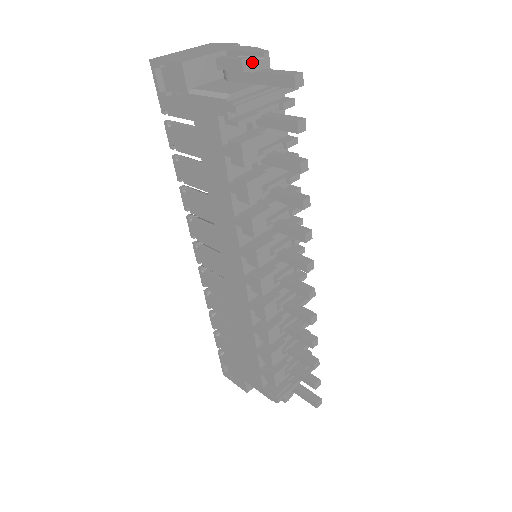
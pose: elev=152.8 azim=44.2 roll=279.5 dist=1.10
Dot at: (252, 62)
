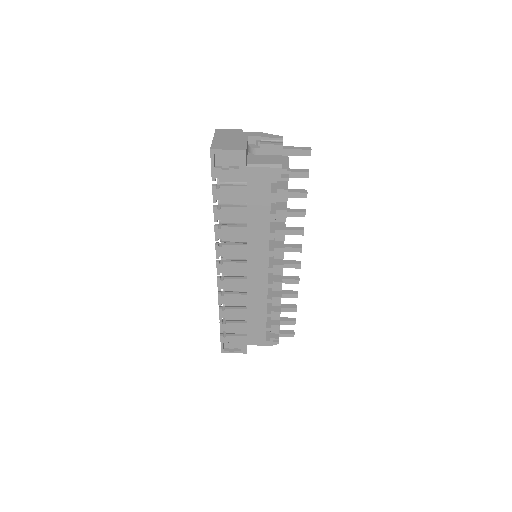
Dot at: occluded
